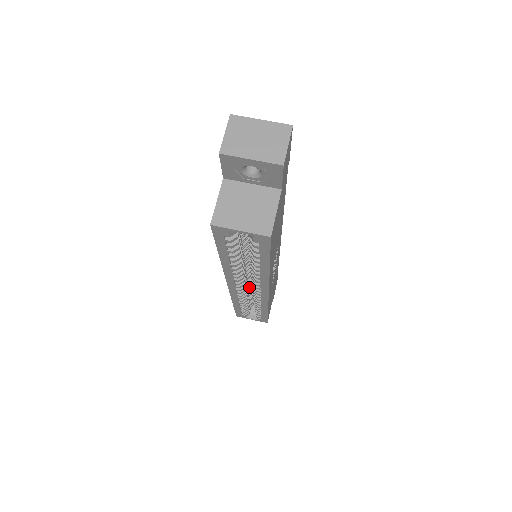
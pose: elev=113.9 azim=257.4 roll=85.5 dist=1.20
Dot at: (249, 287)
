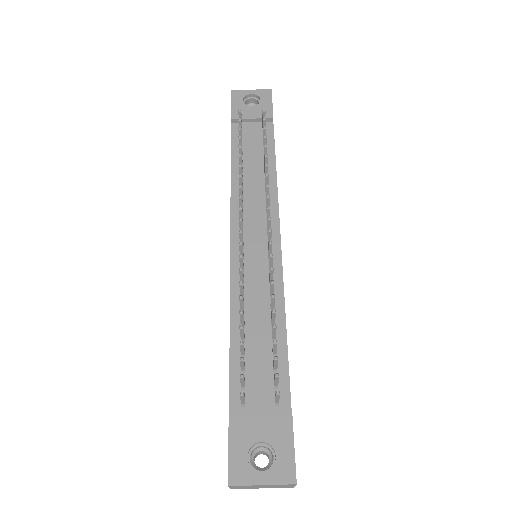
Dot at: occluded
